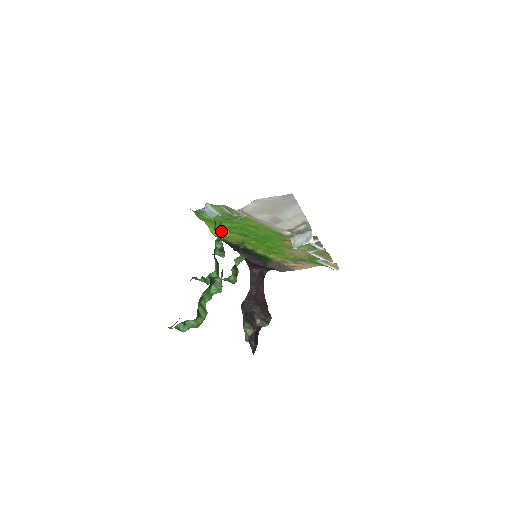
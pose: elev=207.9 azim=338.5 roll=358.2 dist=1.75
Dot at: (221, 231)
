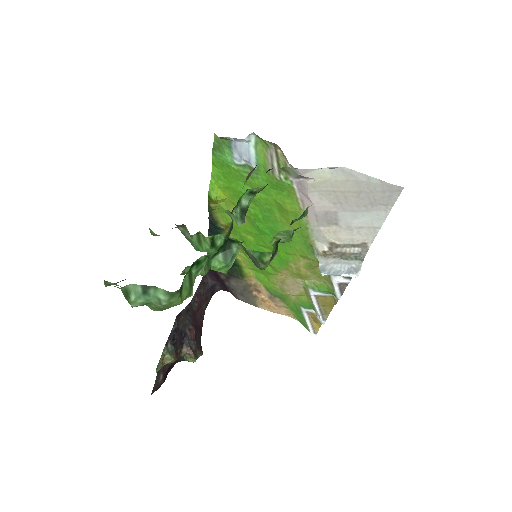
Dot at: (223, 195)
